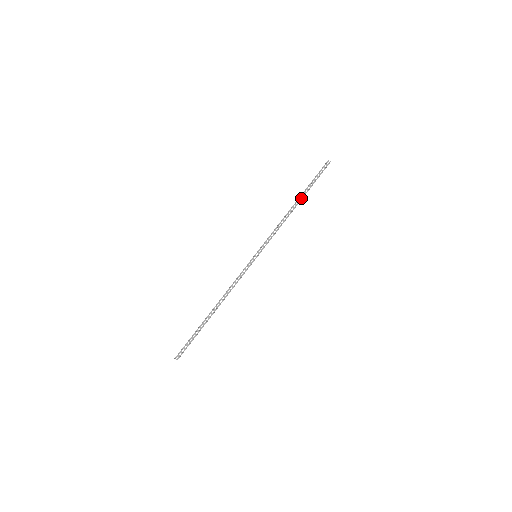
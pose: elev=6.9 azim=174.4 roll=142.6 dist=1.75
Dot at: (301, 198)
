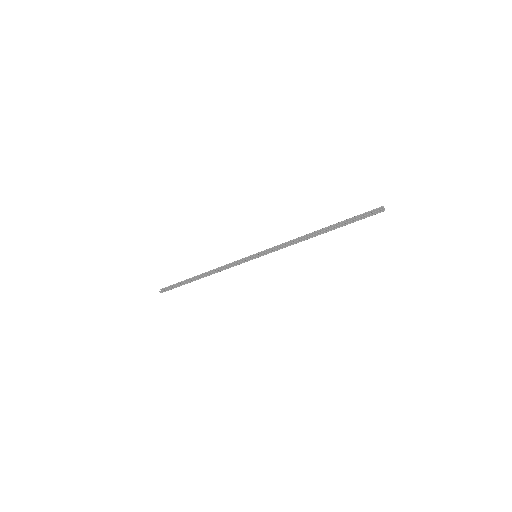
Dot at: (329, 230)
